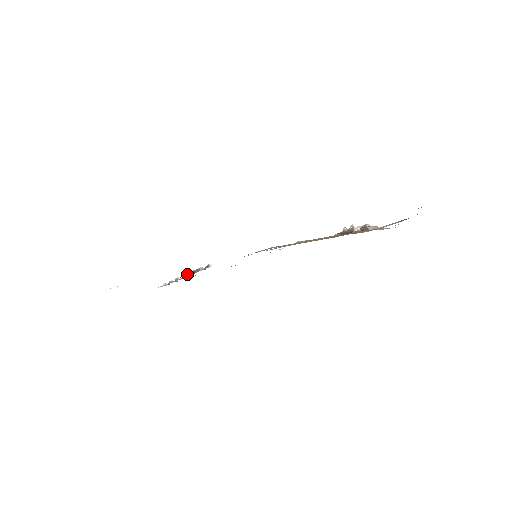
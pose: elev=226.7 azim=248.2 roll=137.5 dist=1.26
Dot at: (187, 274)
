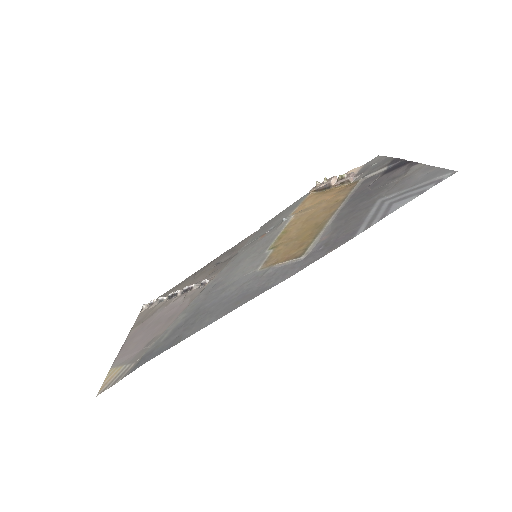
Dot at: (175, 293)
